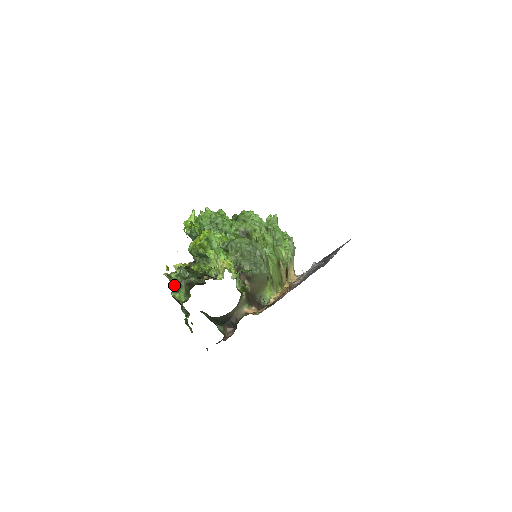
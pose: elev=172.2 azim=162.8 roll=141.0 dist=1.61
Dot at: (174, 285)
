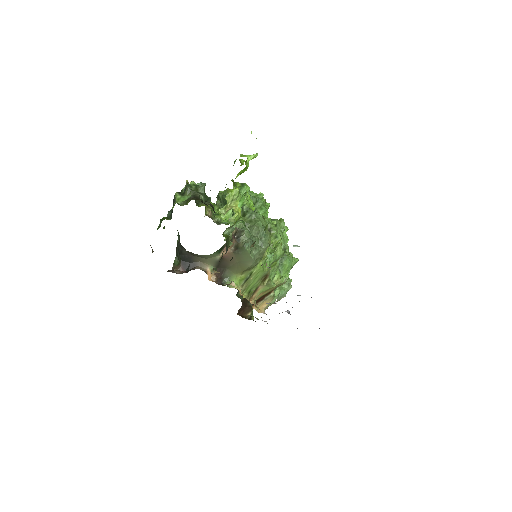
Dot at: (185, 188)
